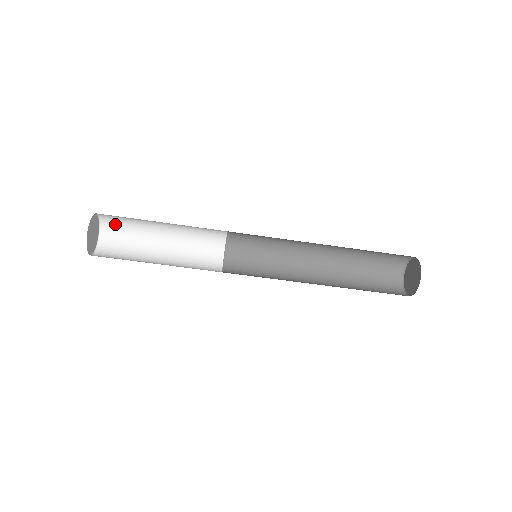
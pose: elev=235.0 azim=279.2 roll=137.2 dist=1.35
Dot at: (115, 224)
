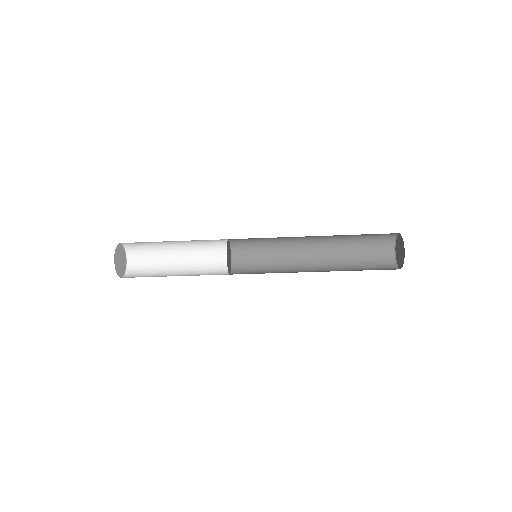
Dot at: (137, 248)
